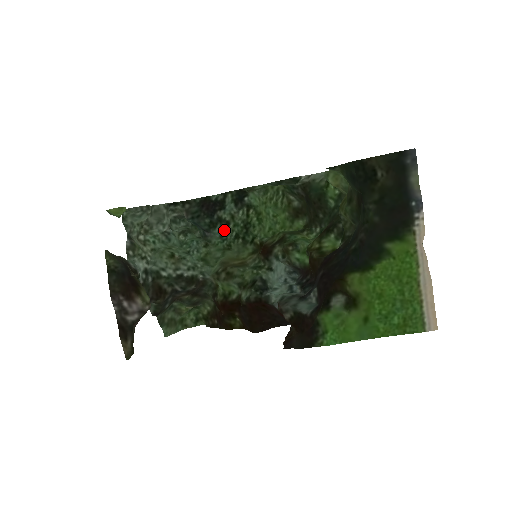
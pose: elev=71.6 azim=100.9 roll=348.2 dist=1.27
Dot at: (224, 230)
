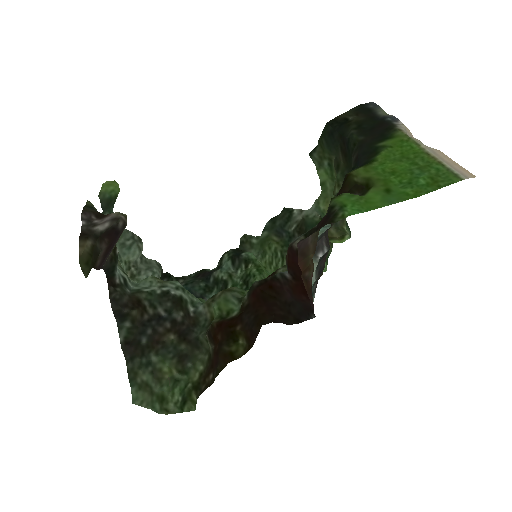
Dot at: occluded
